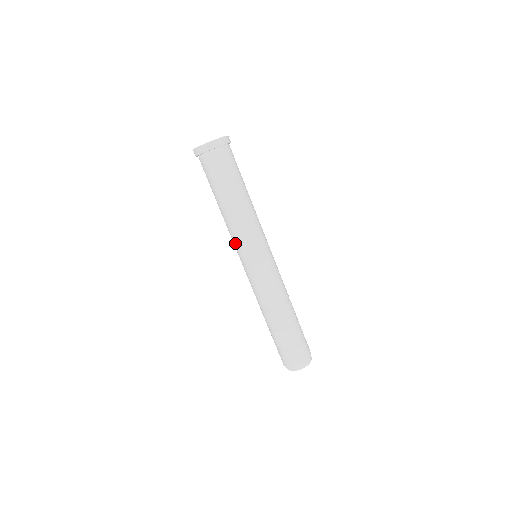
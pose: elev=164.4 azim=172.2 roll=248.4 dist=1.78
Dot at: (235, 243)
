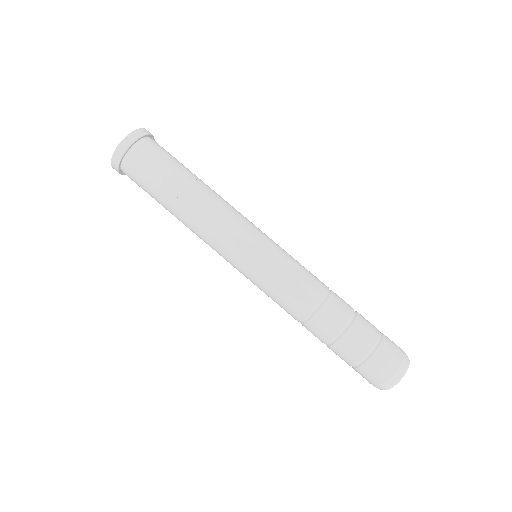
Dot at: (222, 246)
